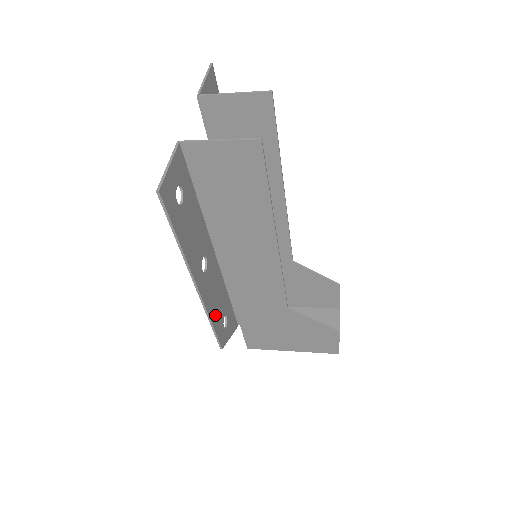
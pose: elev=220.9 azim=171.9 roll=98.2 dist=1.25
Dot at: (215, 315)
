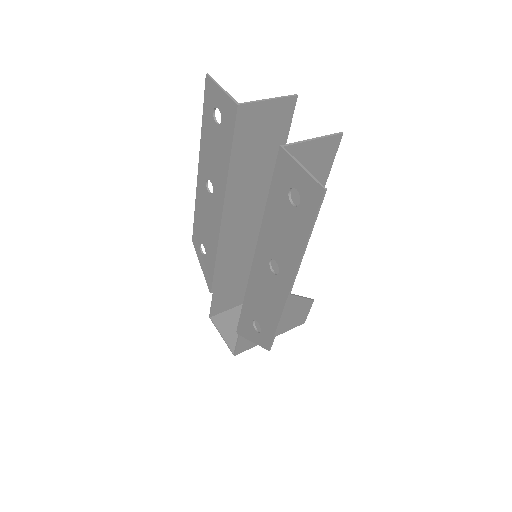
Dot at: (272, 316)
